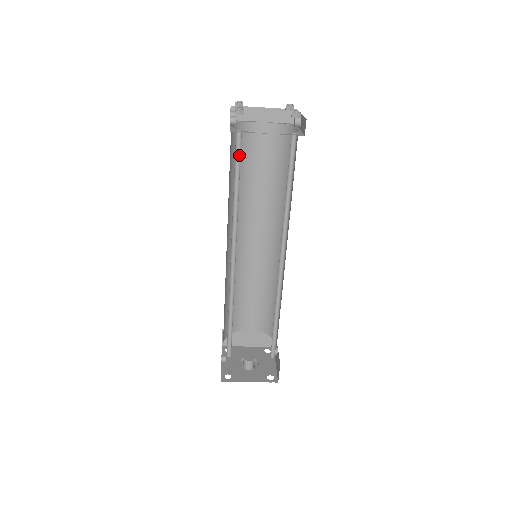
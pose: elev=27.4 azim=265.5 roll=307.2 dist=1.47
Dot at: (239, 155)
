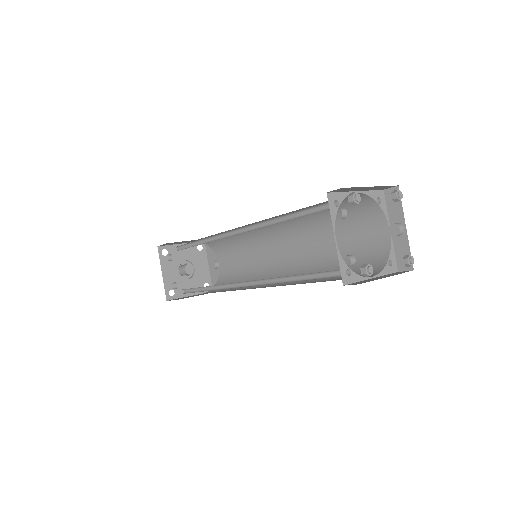
Dot at: (326, 272)
